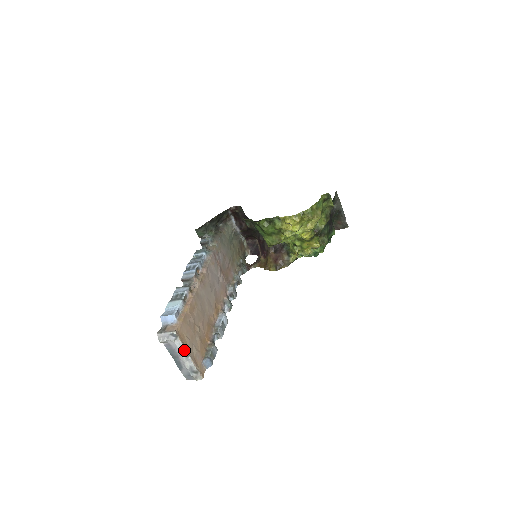
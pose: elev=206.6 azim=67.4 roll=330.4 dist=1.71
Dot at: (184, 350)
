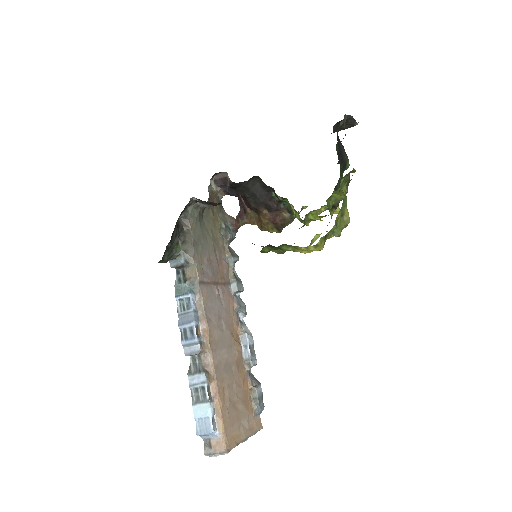
Dot at: occluded
